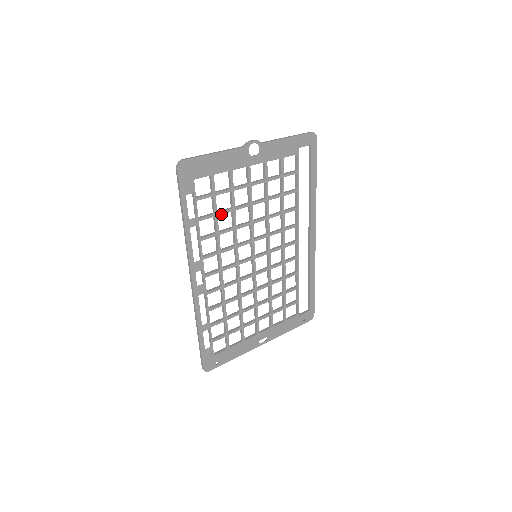
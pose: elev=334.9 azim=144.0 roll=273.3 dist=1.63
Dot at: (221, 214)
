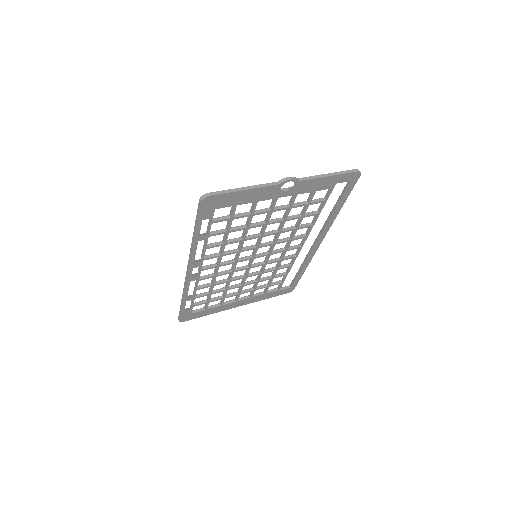
Dot at: (233, 231)
